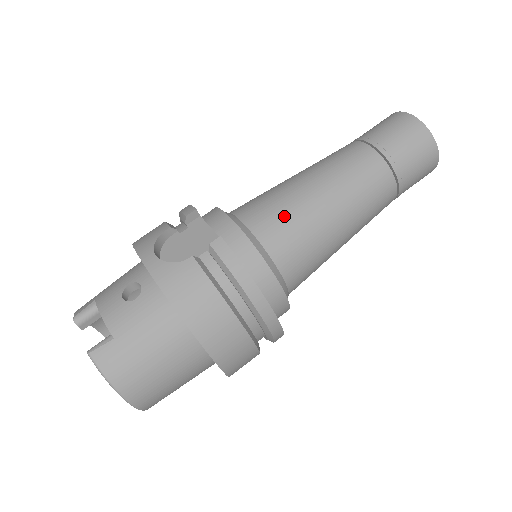
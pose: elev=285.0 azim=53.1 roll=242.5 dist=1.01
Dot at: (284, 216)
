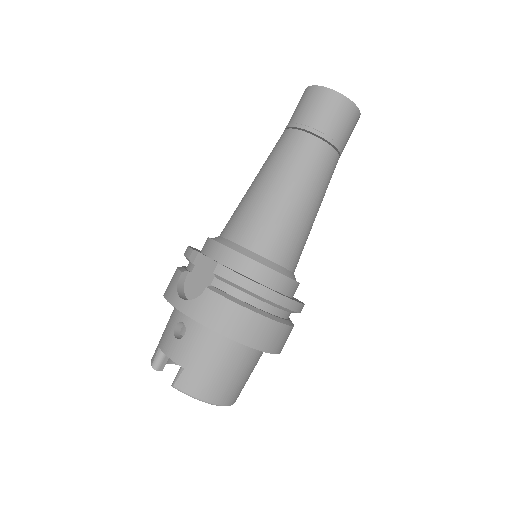
Dot at: (258, 221)
